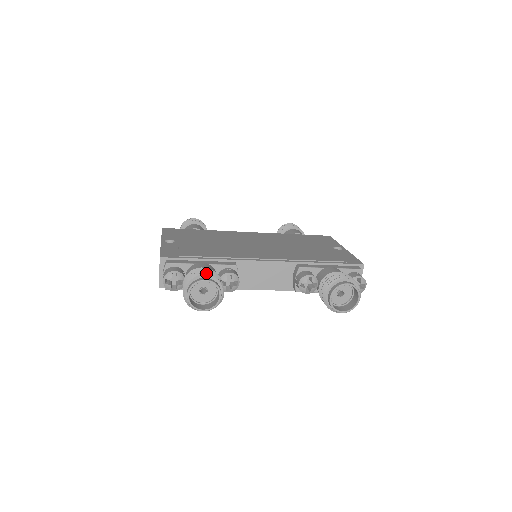
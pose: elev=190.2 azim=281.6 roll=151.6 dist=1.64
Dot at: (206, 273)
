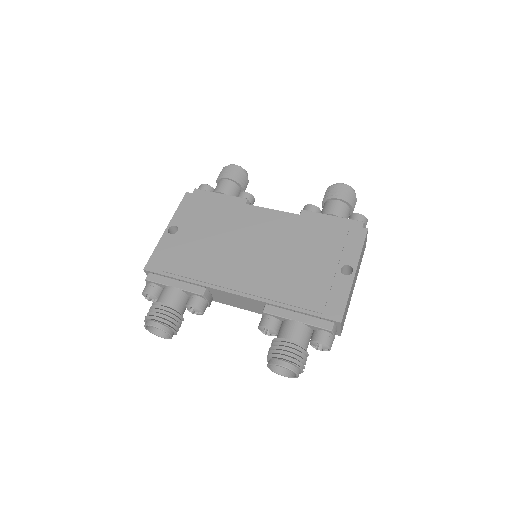
Dot at: (157, 317)
